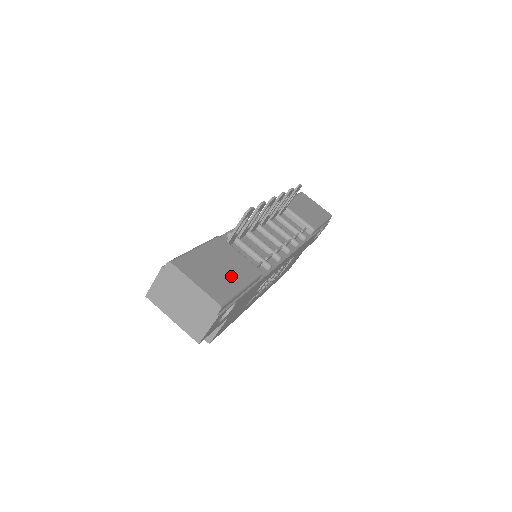
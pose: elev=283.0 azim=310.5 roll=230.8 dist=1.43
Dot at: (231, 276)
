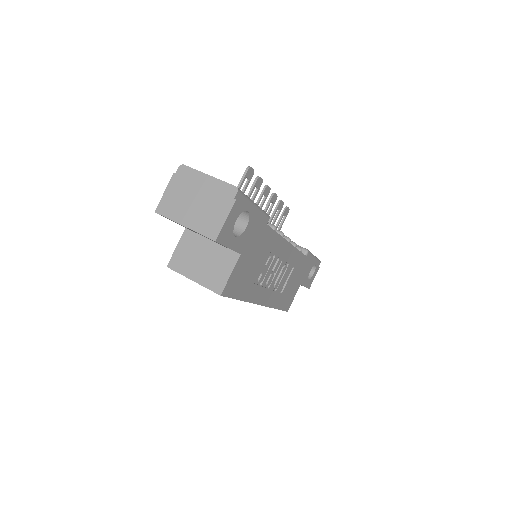
Dot at: occluded
